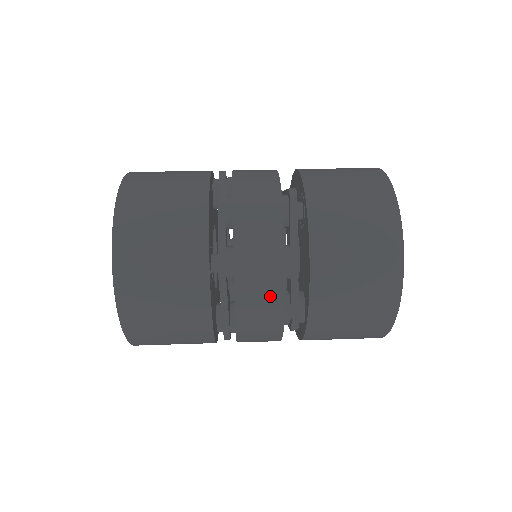
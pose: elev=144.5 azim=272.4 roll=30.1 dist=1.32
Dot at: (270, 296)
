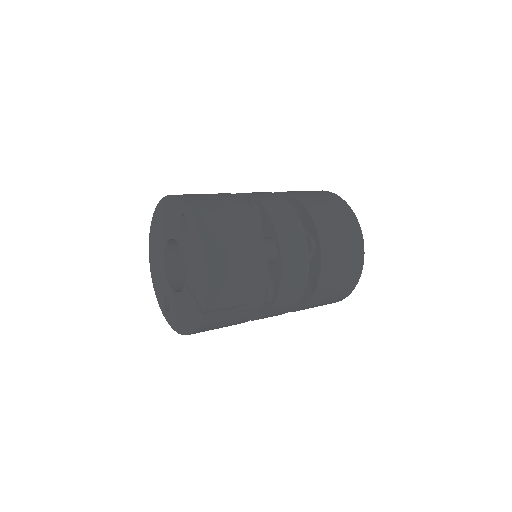
Dot at: (289, 215)
